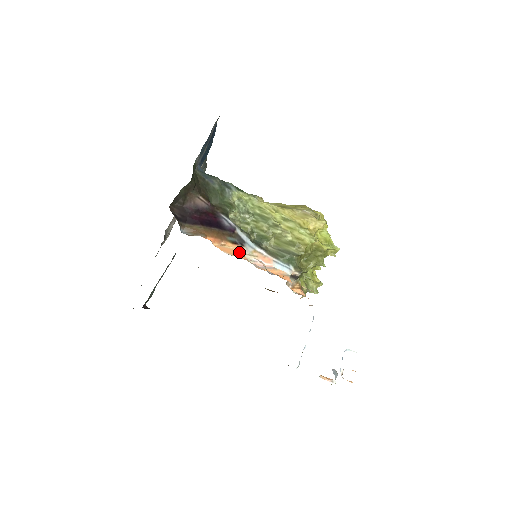
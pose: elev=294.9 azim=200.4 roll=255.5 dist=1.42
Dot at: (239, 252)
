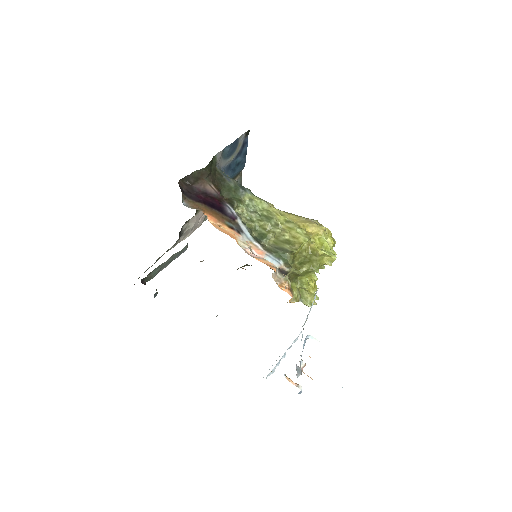
Dot at: (232, 235)
